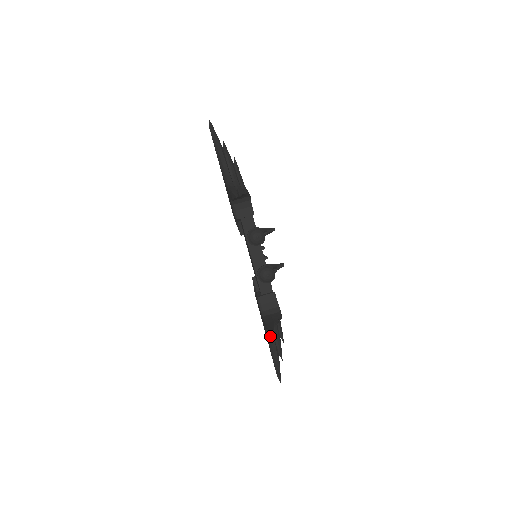
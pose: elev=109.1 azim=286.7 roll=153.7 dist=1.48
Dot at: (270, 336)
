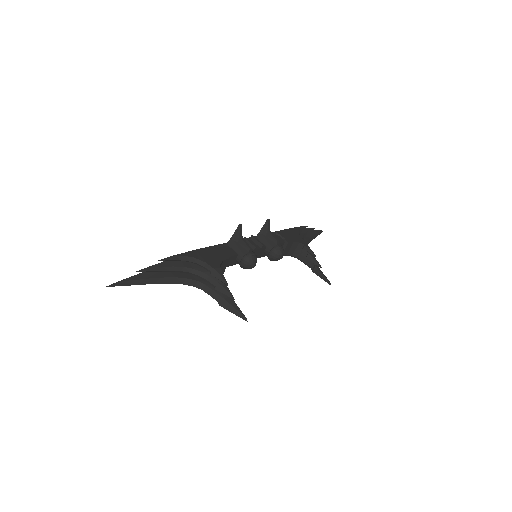
Dot at: occluded
